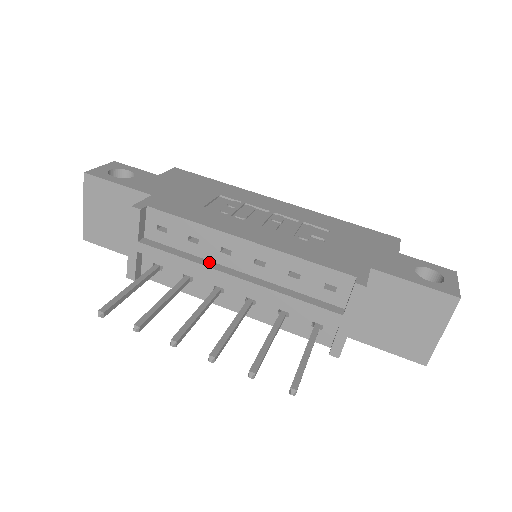
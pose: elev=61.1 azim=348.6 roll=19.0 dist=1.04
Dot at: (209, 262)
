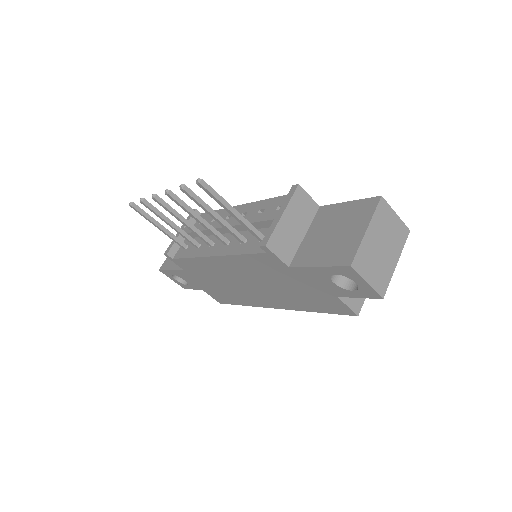
Dot at: occluded
